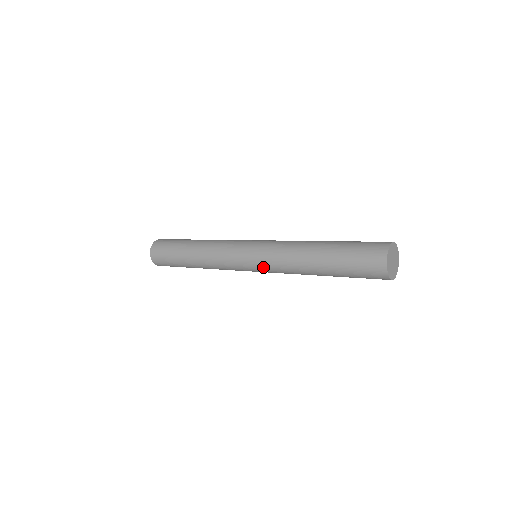
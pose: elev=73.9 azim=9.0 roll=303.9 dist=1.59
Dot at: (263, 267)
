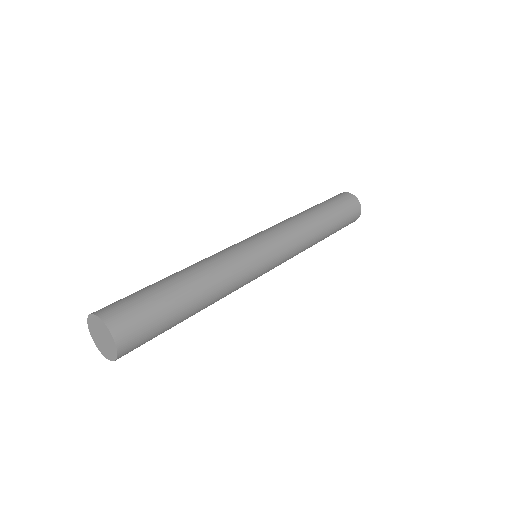
Dot at: (279, 238)
